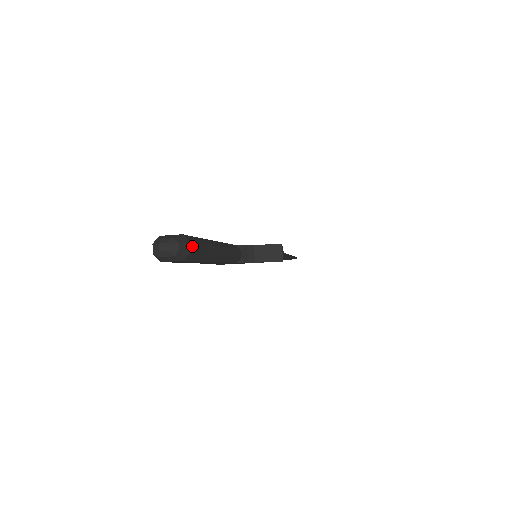
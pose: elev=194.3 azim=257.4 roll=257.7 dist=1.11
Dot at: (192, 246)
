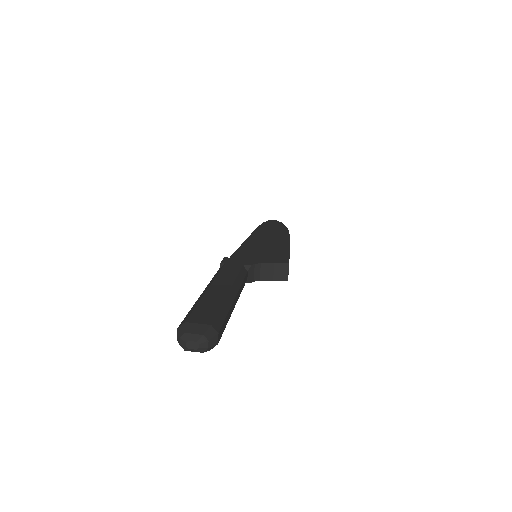
Dot at: (219, 334)
